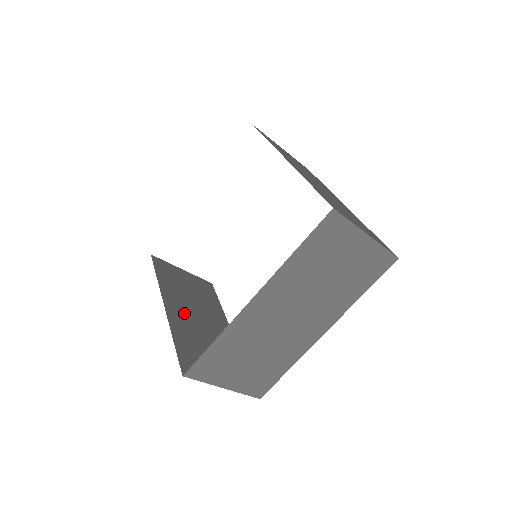
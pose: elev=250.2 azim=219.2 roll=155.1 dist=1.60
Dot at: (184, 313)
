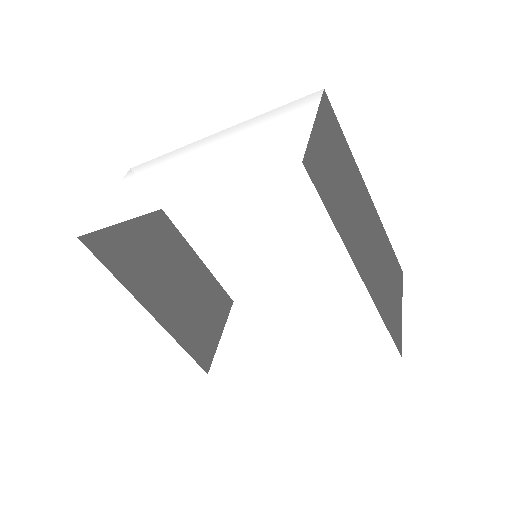
Dot at: (161, 292)
